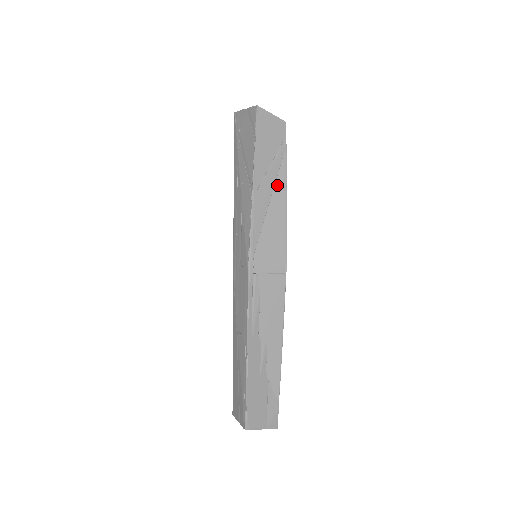
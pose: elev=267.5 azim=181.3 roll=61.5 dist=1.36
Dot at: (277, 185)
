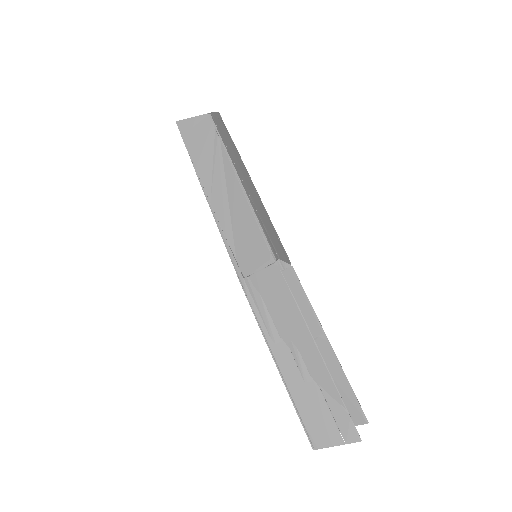
Dot at: (228, 178)
